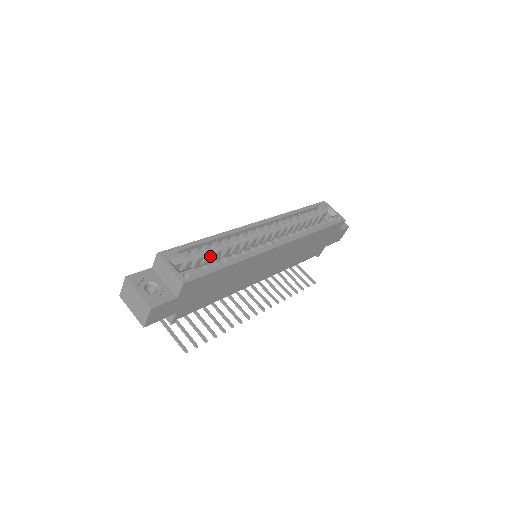
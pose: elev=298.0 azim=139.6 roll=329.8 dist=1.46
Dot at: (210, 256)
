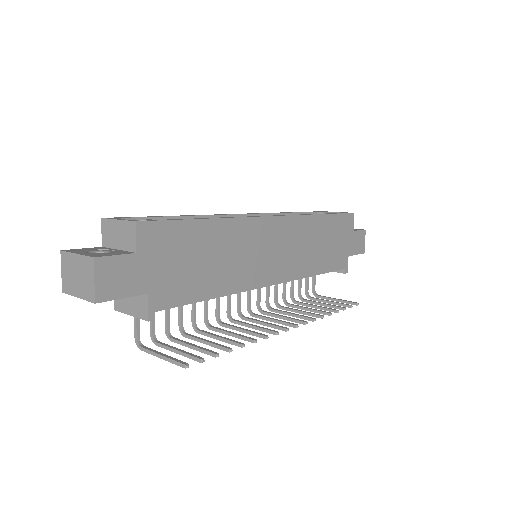
Dot at: occluded
